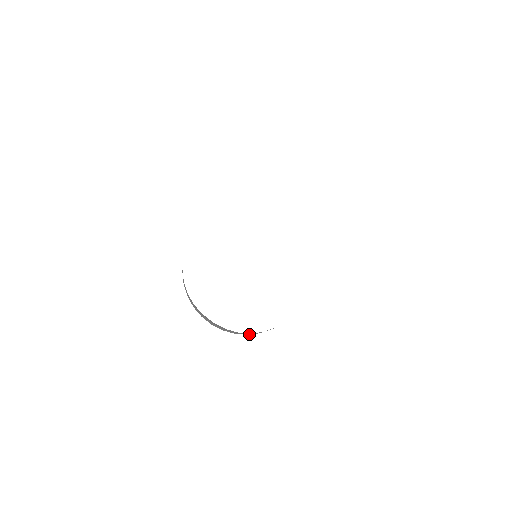
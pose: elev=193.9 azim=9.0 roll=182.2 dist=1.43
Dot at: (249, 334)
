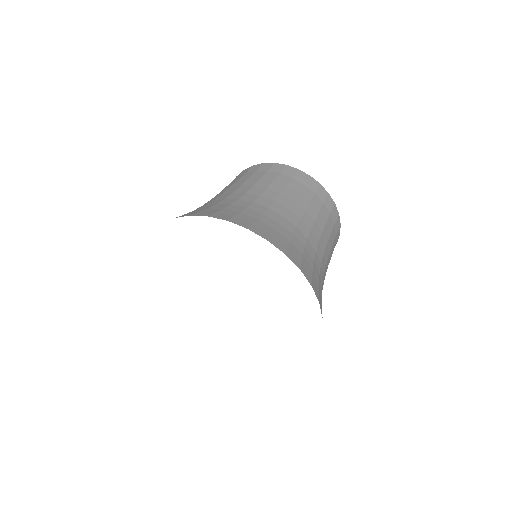
Dot at: occluded
